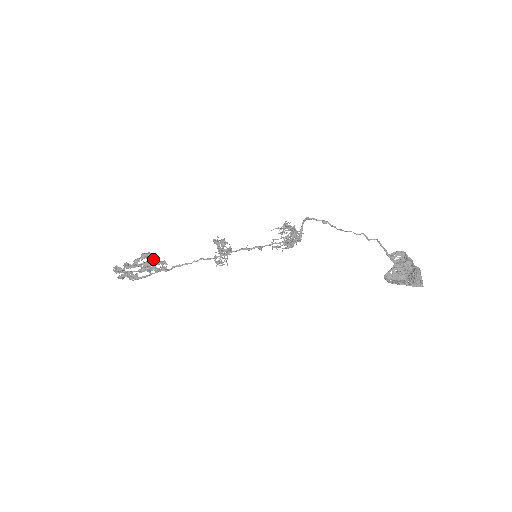
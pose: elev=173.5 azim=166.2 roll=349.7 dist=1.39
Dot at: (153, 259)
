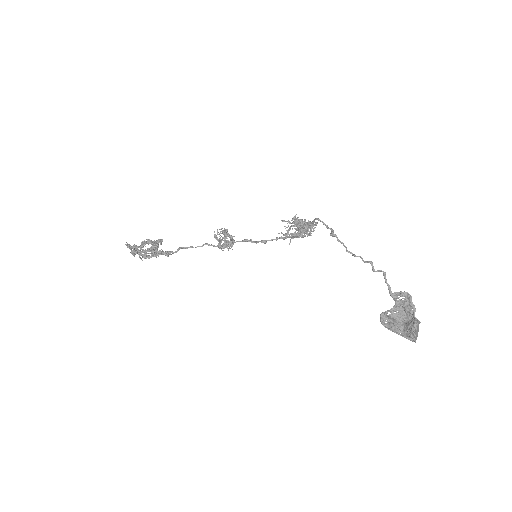
Dot at: (158, 244)
